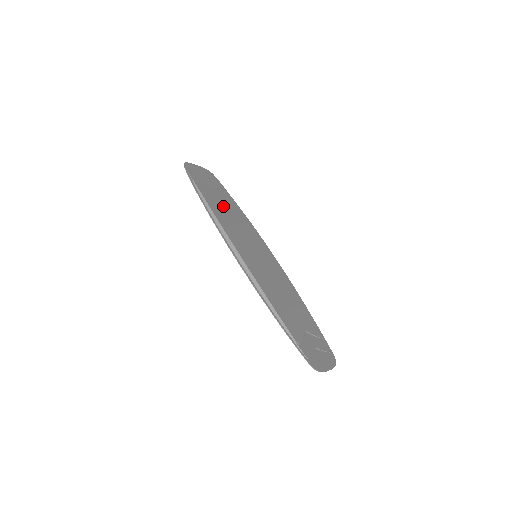
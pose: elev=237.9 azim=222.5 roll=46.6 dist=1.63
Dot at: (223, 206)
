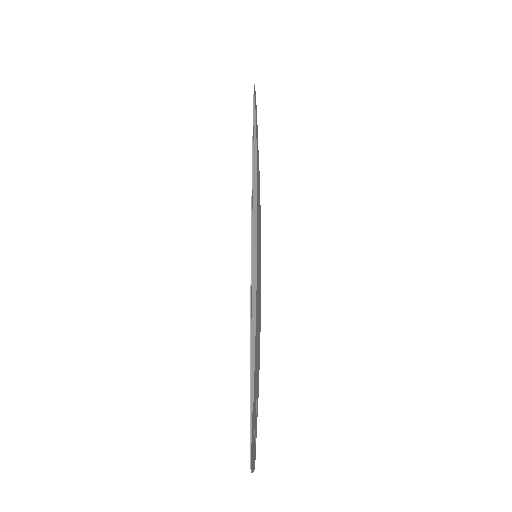
Dot at: (258, 169)
